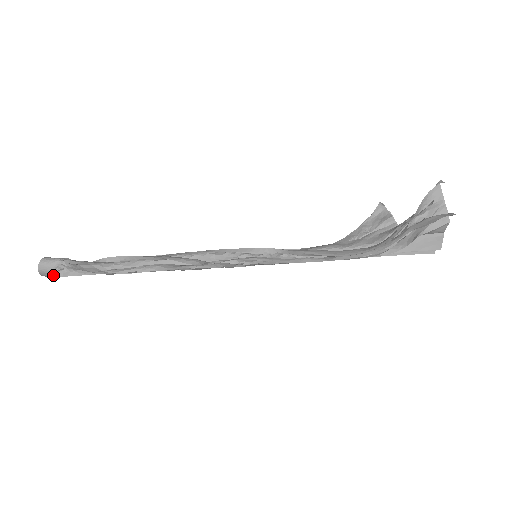
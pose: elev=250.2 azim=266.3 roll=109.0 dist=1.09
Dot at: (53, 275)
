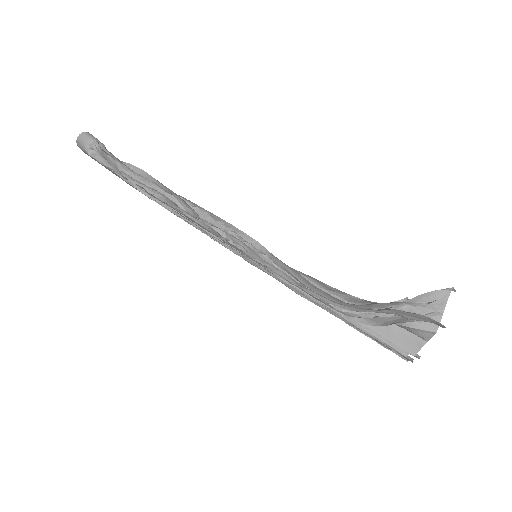
Dot at: (84, 150)
